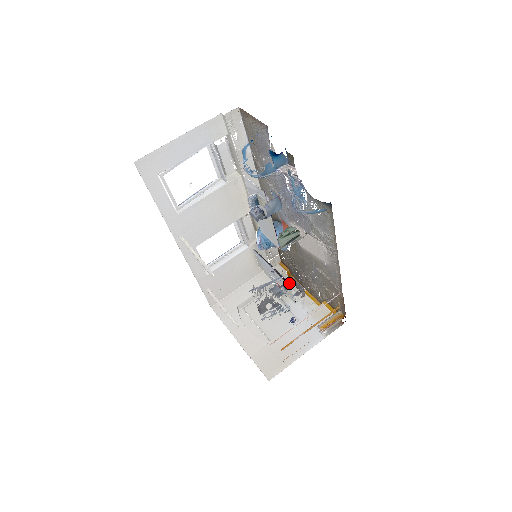
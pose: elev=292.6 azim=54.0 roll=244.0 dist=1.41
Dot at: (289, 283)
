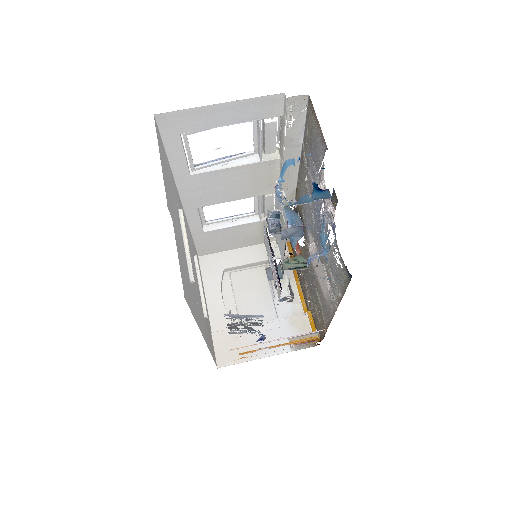
Dot at: (282, 284)
